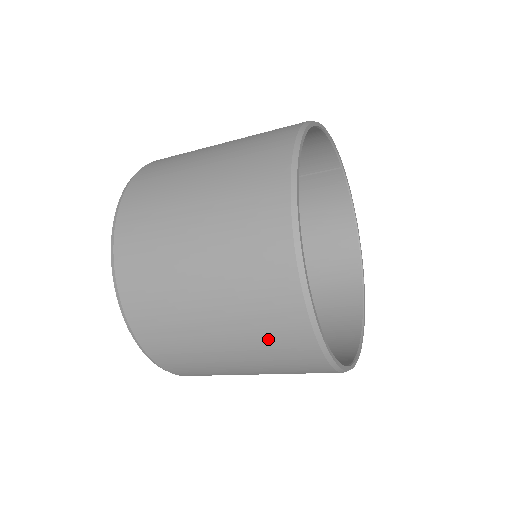
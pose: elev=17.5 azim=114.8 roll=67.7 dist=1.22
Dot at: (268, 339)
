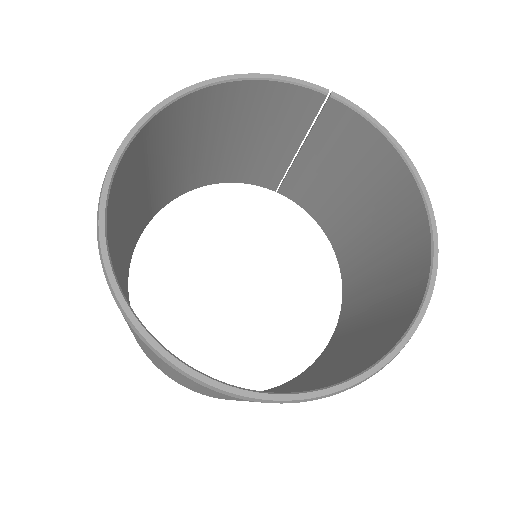
Dot at: (167, 368)
